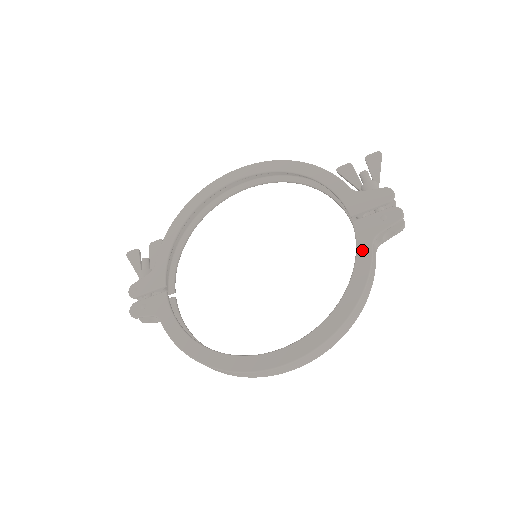
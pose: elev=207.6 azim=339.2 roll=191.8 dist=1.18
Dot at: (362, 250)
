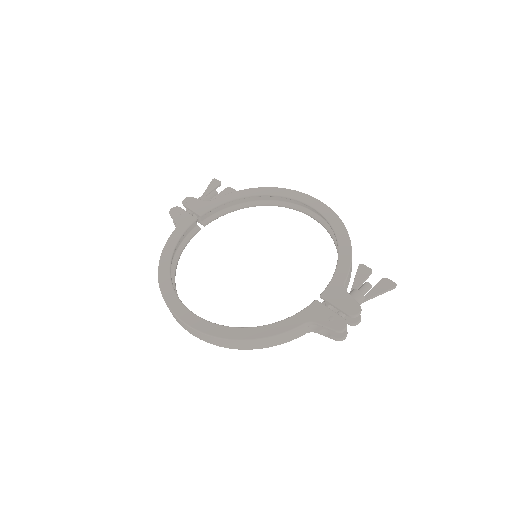
Dot at: (295, 319)
